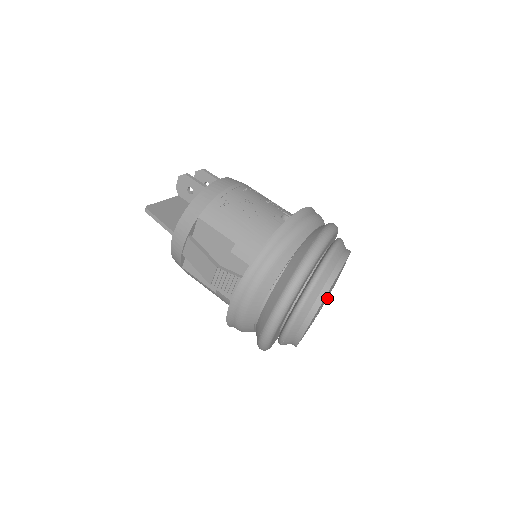
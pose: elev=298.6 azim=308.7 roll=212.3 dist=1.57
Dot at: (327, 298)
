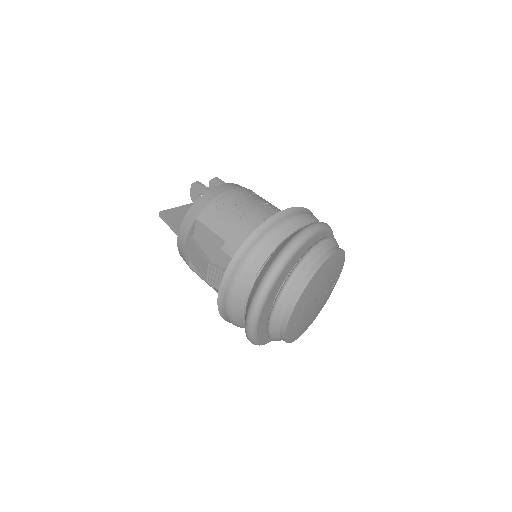
Dot at: (318, 296)
